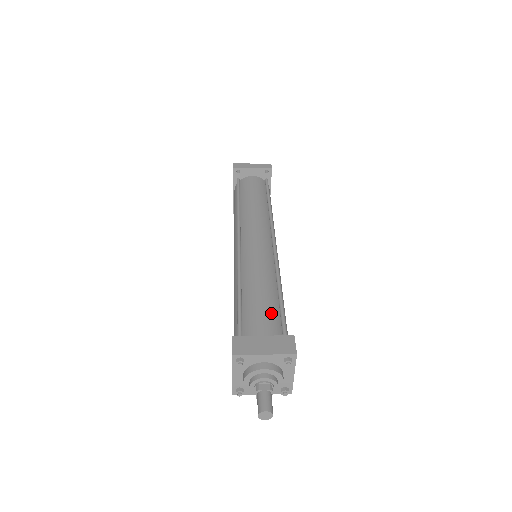
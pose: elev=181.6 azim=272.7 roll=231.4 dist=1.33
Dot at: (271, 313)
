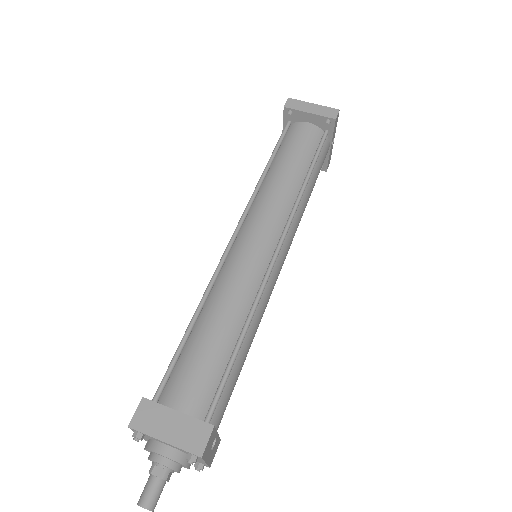
Dot at: (209, 375)
